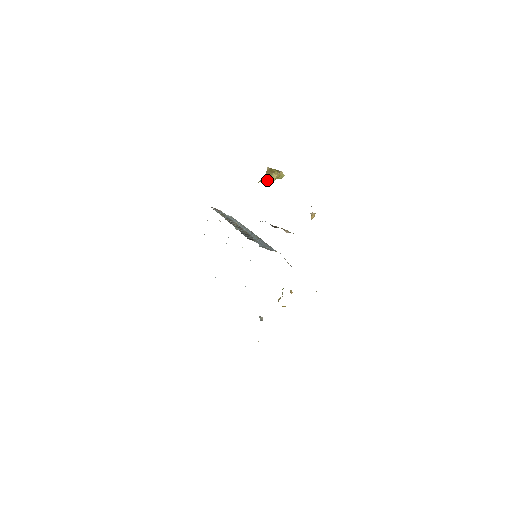
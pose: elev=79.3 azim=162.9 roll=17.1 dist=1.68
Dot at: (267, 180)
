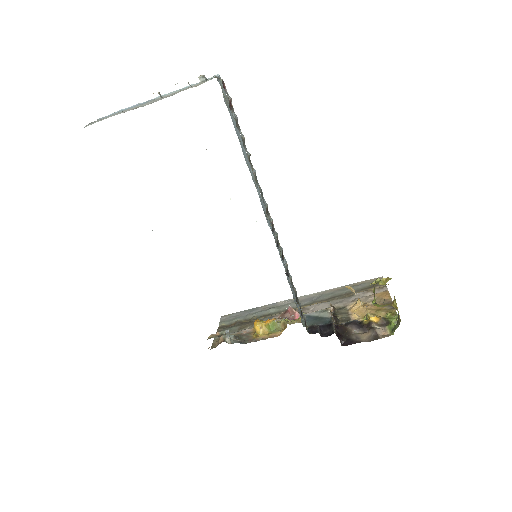
Dot at: occluded
